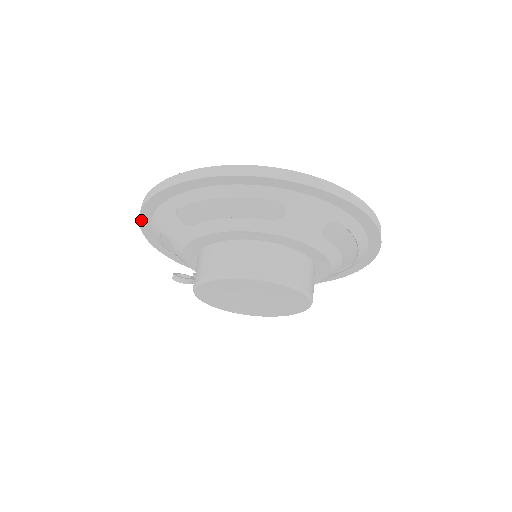
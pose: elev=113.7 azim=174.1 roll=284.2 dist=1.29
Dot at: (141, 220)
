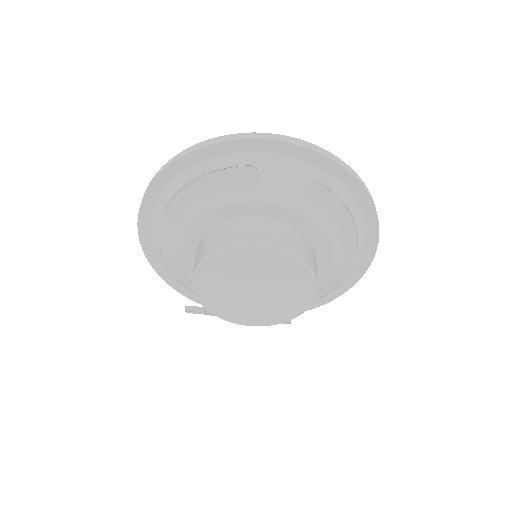
Dot at: (141, 239)
